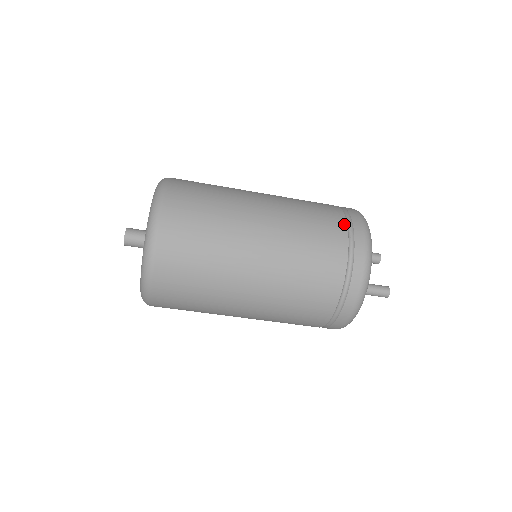
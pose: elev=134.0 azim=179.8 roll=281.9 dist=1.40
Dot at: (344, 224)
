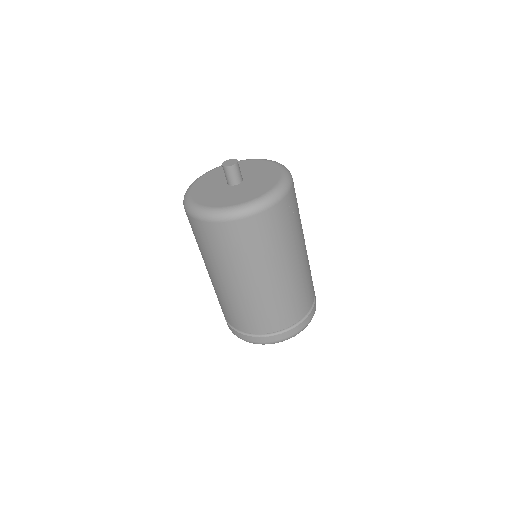
Dot at: occluded
